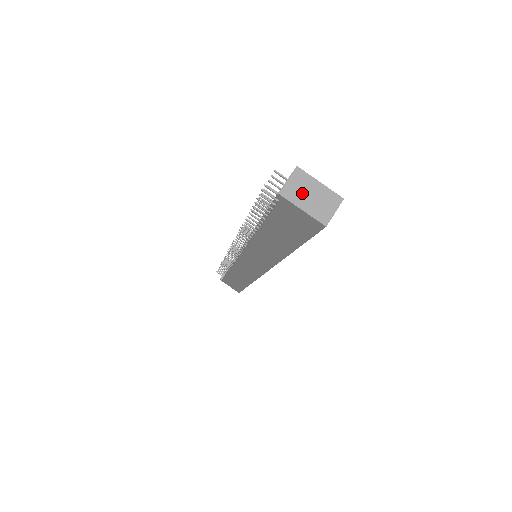
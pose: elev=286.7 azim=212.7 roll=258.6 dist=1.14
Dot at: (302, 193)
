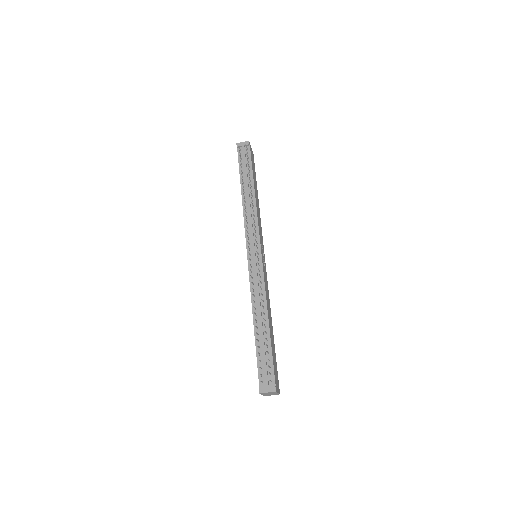
Dot at: occluded
